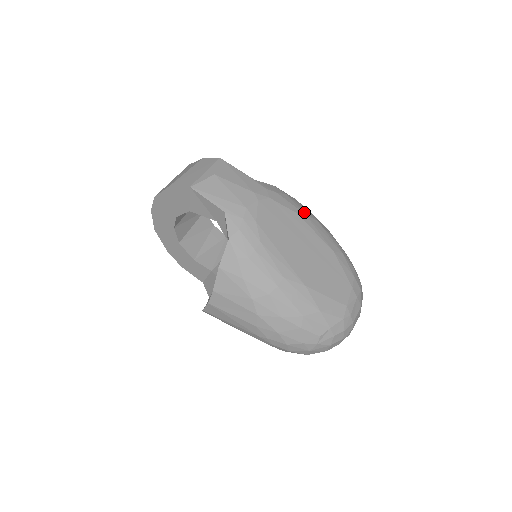
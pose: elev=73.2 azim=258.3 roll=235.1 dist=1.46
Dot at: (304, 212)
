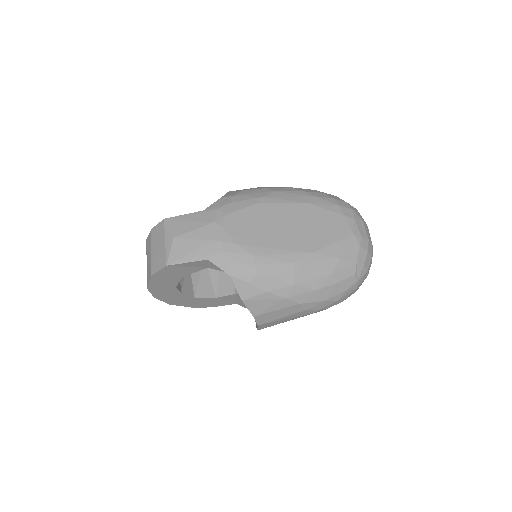
Dot at: (260, 196)
